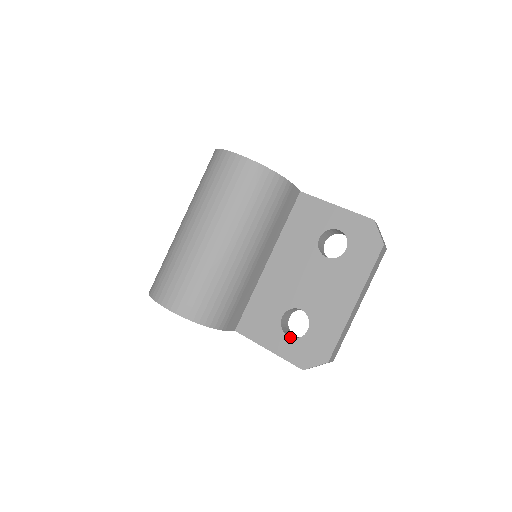
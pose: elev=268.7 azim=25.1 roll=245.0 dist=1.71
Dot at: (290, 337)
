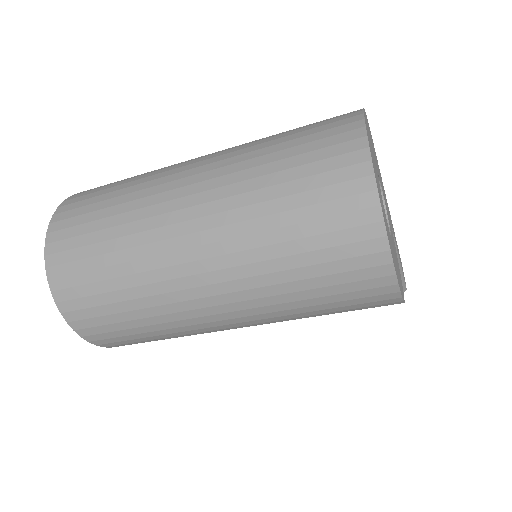
Dot at: occluded
